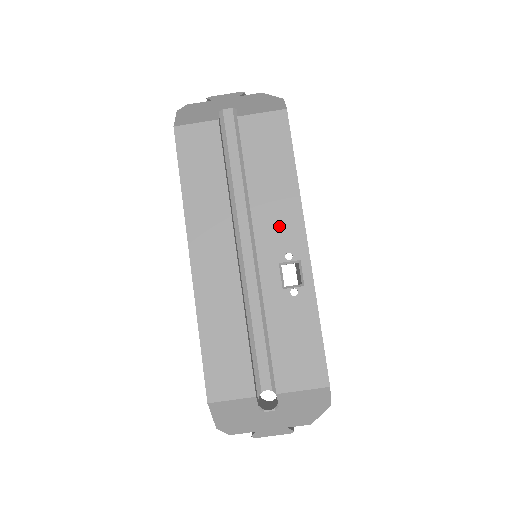
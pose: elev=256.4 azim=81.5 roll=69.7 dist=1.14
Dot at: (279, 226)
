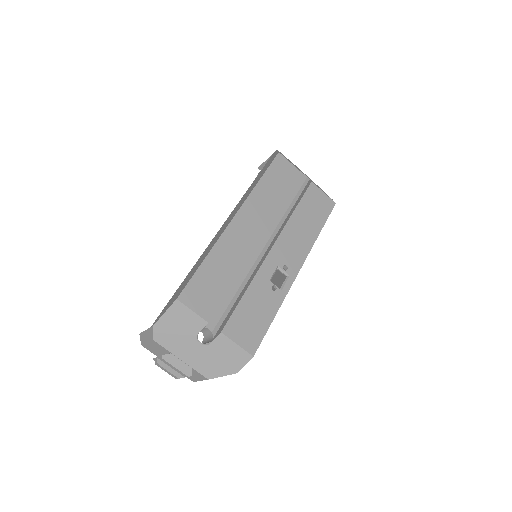
Dot at: (292, 249)
